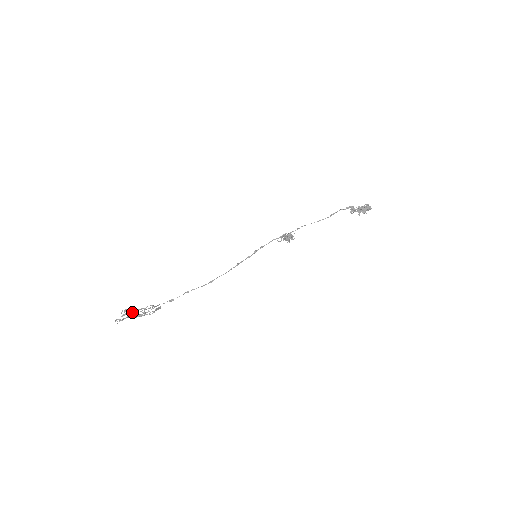
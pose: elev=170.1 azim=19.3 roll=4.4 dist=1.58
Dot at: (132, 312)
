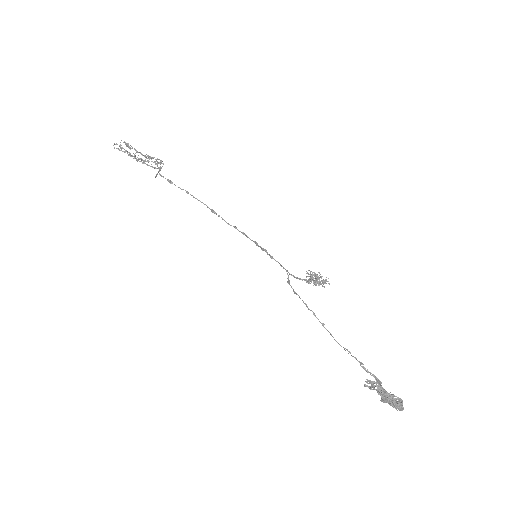
Dot at: (136, 150)
